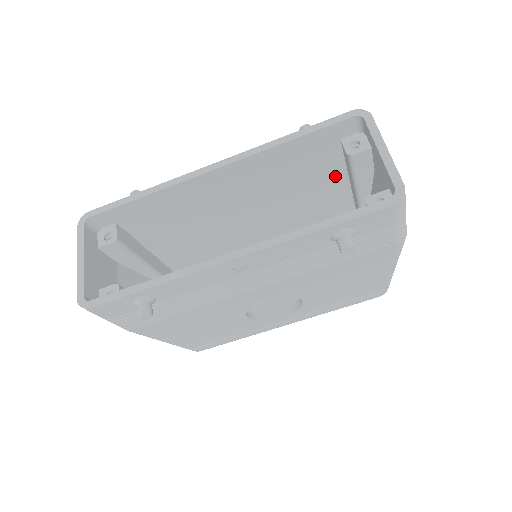
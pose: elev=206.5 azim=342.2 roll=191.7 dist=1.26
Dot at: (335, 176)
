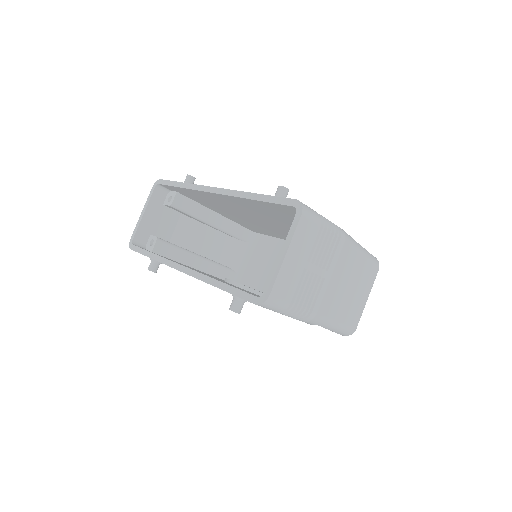
Dot at: occluded
